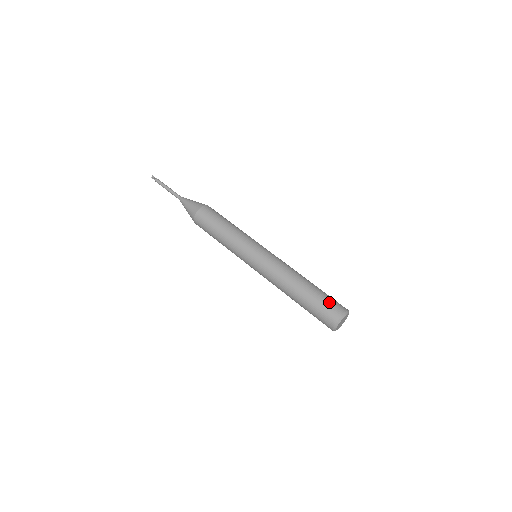
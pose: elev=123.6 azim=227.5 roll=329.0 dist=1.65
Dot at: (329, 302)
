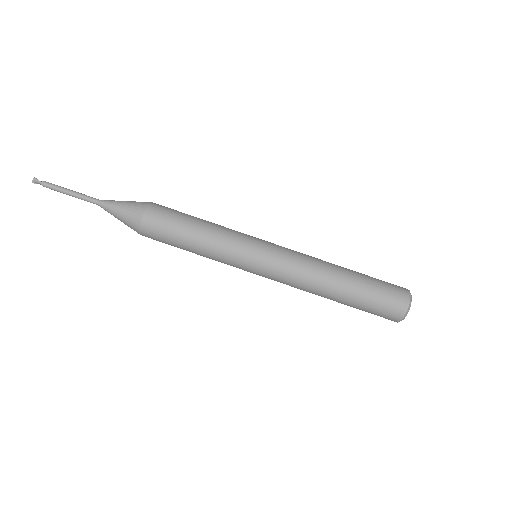
Dot at: (386, 286)
